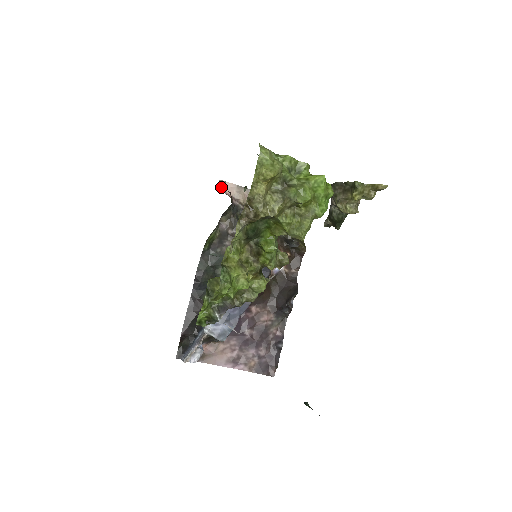
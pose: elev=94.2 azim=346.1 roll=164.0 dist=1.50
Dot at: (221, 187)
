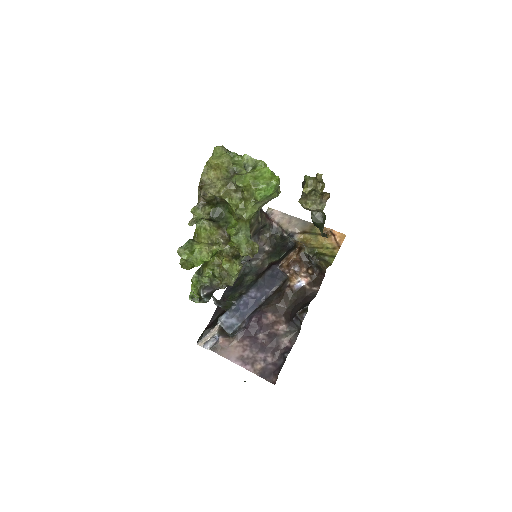
Dot at: (269, 213)
